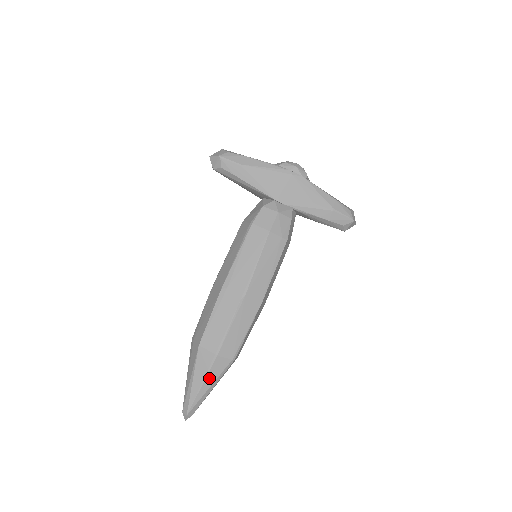
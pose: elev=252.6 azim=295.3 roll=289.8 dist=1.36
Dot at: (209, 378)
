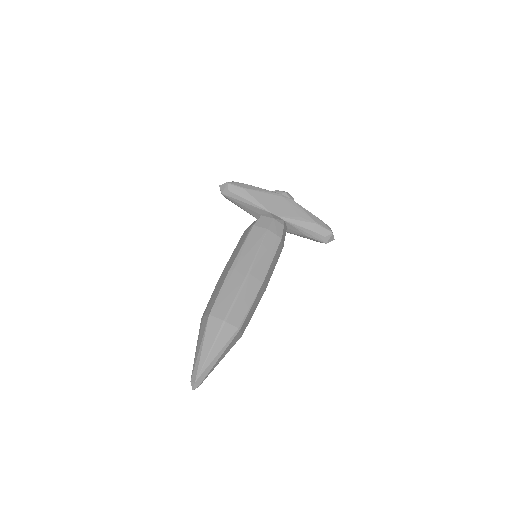
Dot at: (217, 344)
